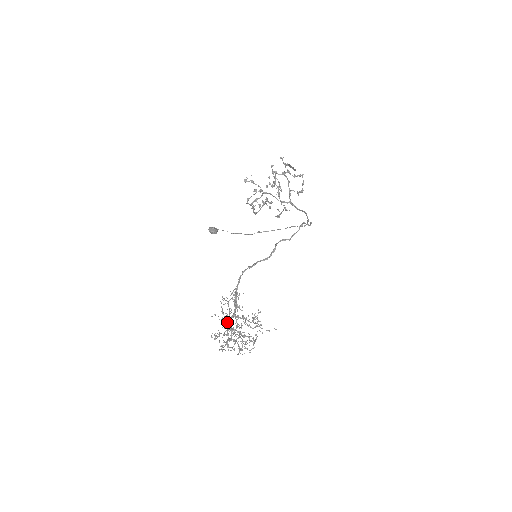
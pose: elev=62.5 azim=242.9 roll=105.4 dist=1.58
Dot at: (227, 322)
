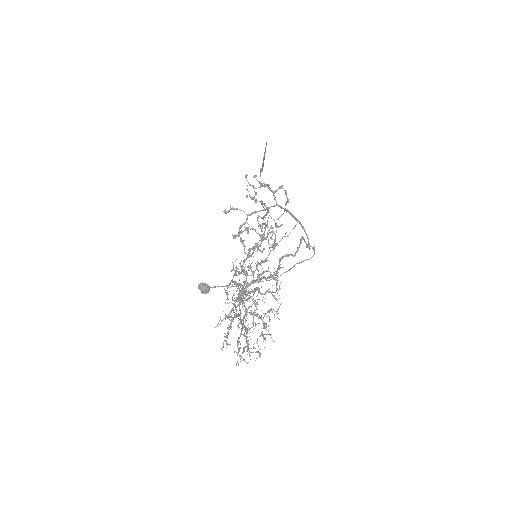
Dot at: occluded
